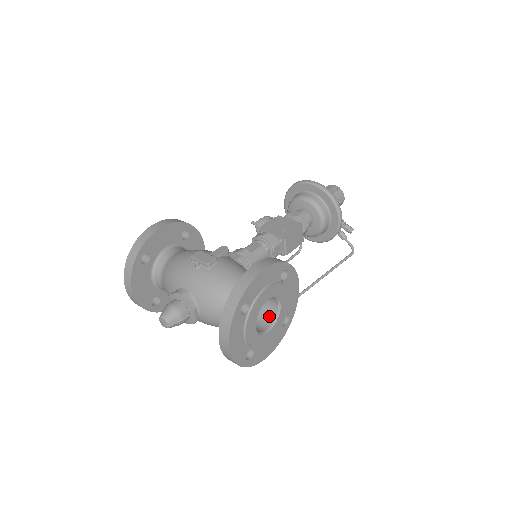
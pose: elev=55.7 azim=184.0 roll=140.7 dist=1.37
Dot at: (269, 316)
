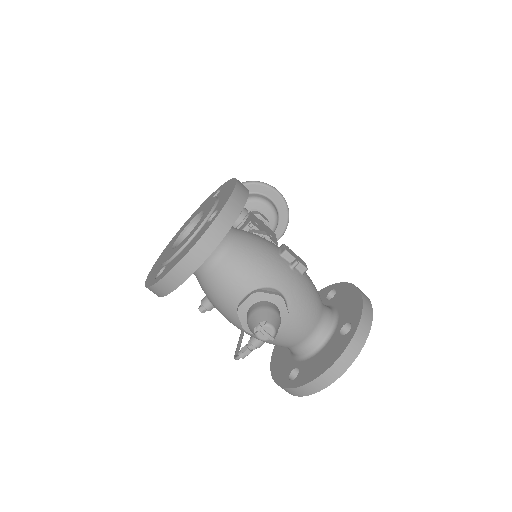
Dot at: occluded
